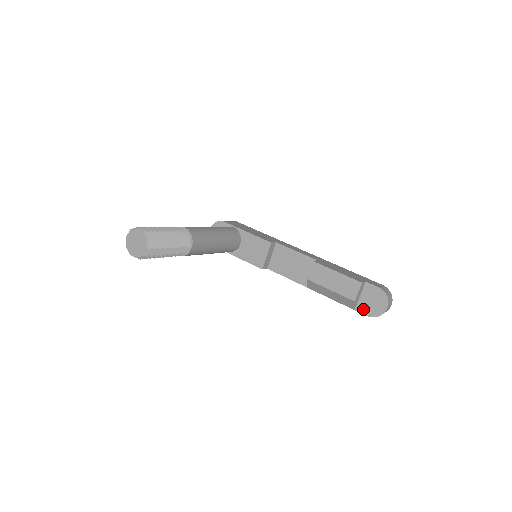
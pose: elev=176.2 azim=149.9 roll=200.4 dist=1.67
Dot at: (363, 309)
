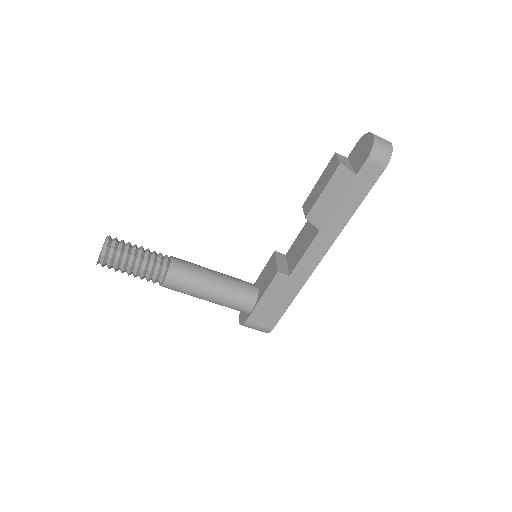
Dot at: (360, 164)
